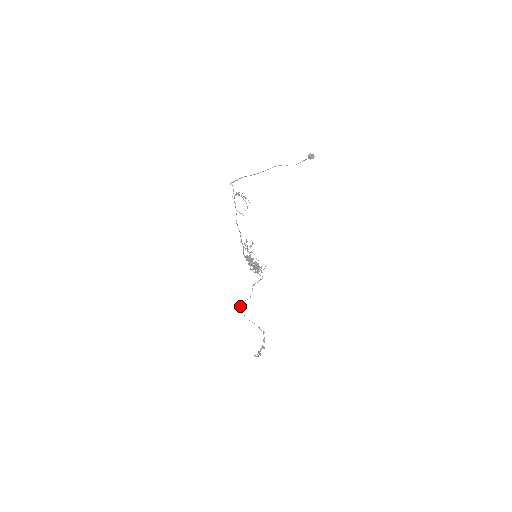
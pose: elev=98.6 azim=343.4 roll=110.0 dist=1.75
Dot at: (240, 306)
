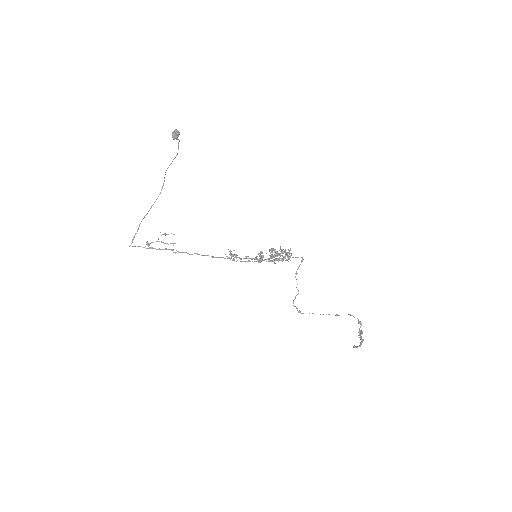
Dot at: (294, 306)
